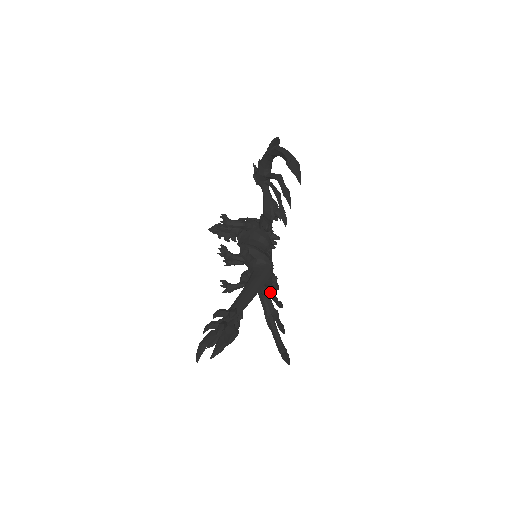
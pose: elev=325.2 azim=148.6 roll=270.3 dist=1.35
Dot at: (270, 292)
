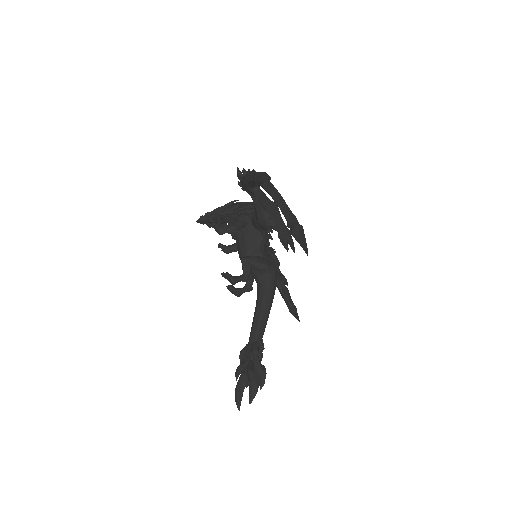
Dot at: occluded
